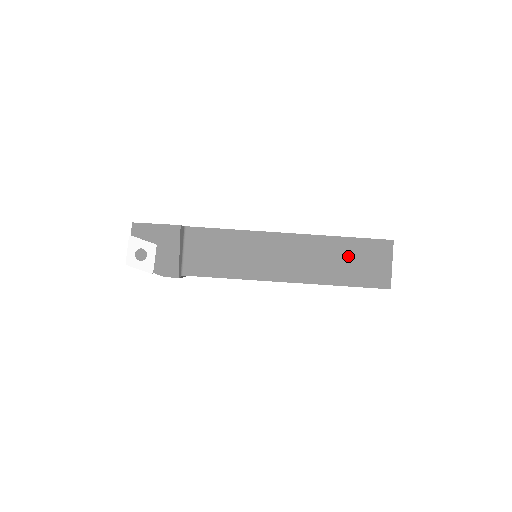
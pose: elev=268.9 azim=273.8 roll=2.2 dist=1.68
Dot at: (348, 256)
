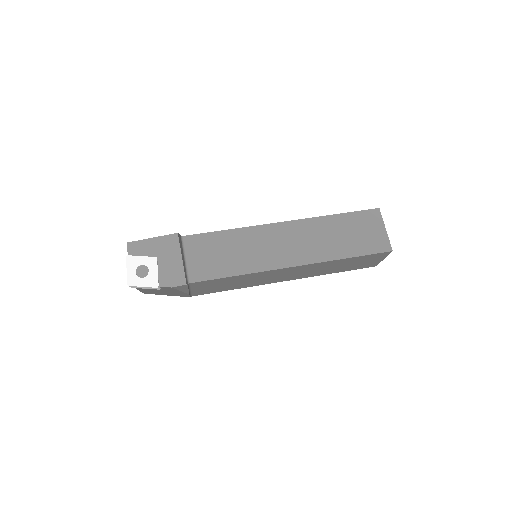
Dot at: (344, 230)
